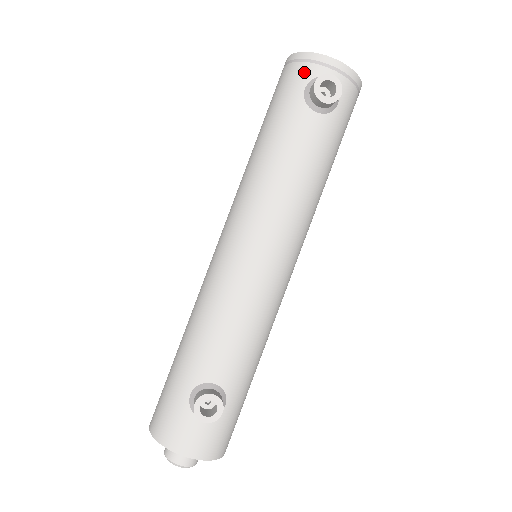
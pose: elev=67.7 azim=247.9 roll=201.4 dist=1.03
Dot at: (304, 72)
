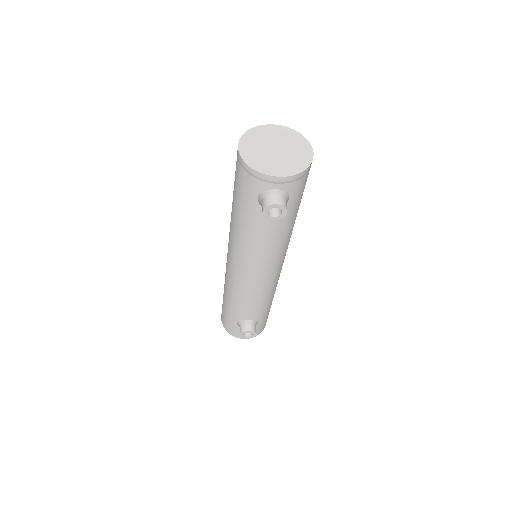
Dot at: (254, 185)
